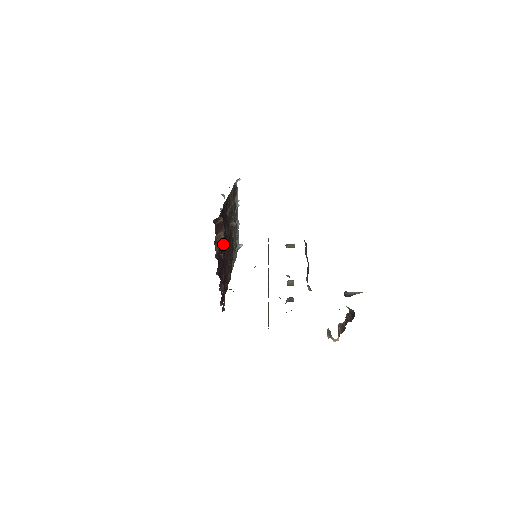
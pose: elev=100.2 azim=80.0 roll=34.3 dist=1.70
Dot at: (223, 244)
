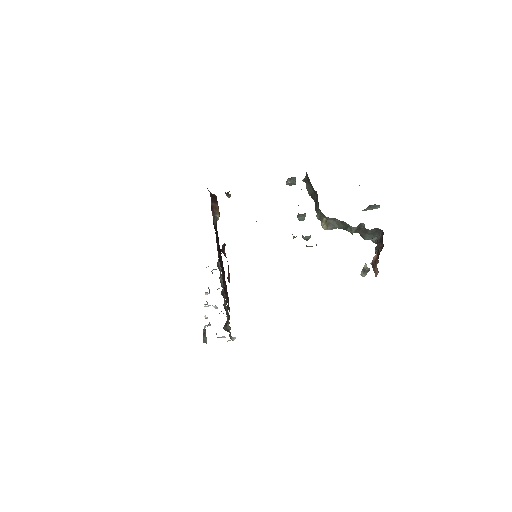
Dot at: occluded
